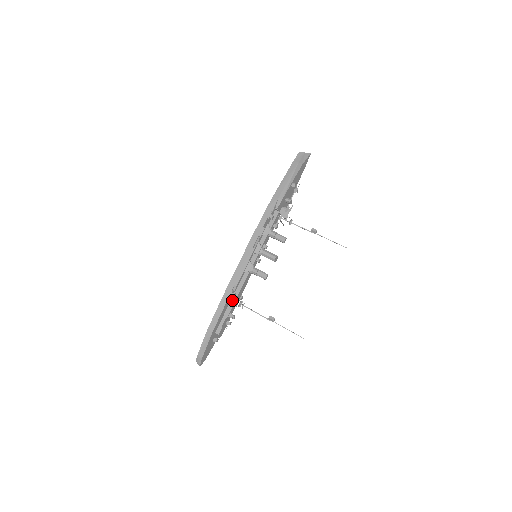
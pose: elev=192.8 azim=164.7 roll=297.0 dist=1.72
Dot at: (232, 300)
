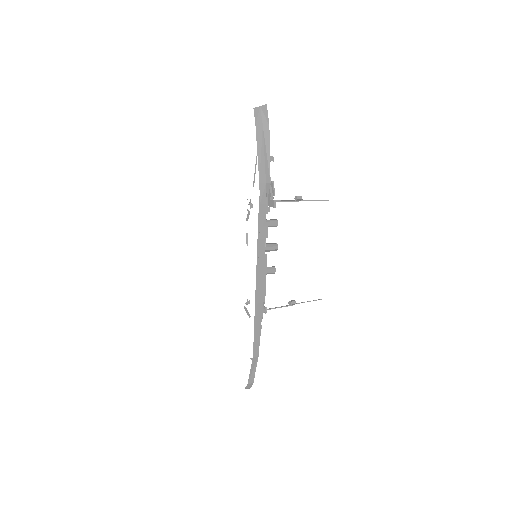
Dot at: occluded
